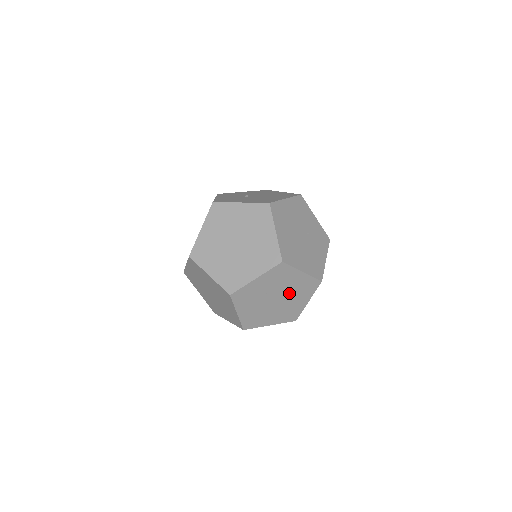
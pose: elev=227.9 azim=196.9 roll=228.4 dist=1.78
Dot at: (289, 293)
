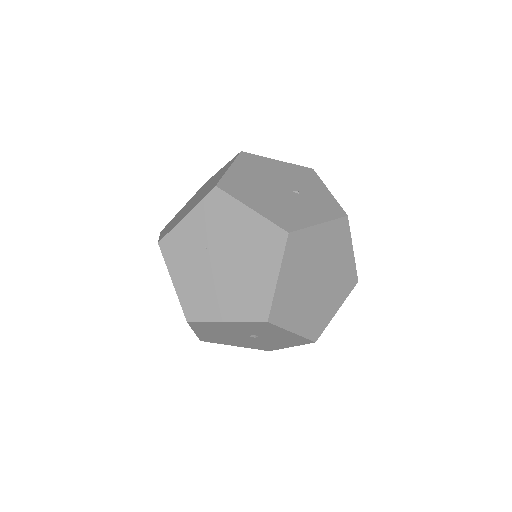
Dot at: (240, 252)
